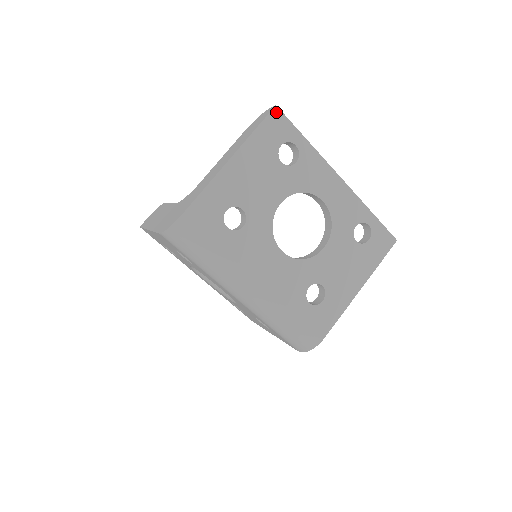
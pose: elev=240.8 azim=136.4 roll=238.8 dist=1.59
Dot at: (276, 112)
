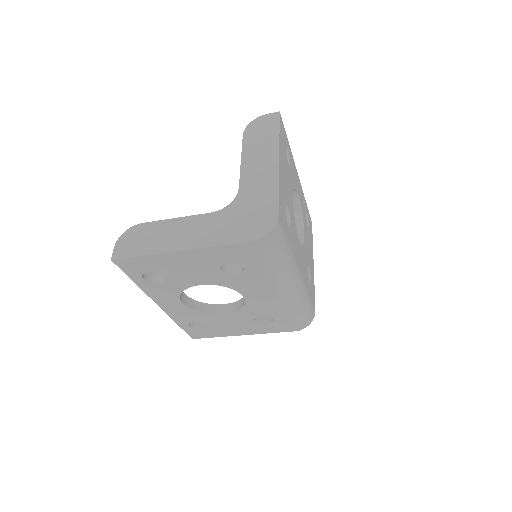
Dot at: (280, 118)
